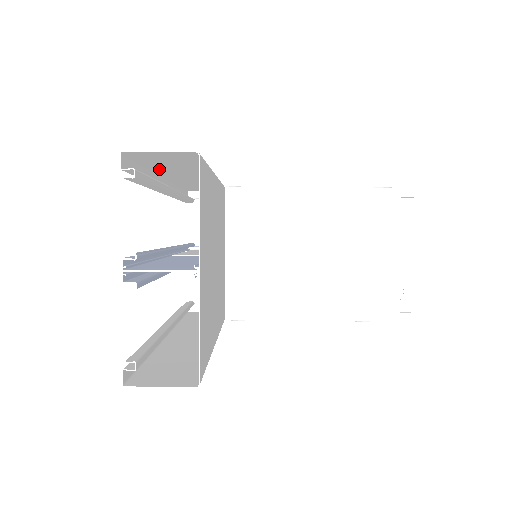
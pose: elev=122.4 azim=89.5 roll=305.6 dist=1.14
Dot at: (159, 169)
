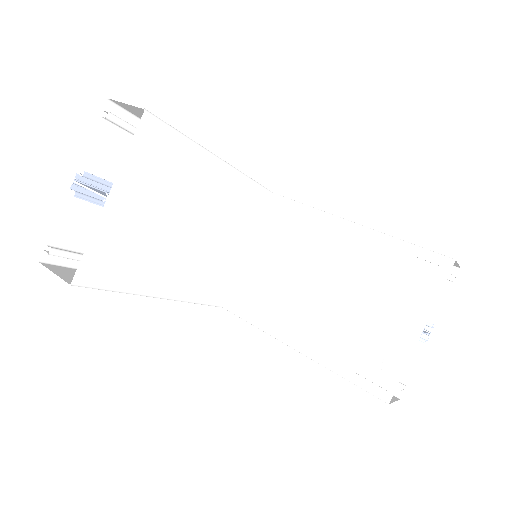
Dot at: occluded
